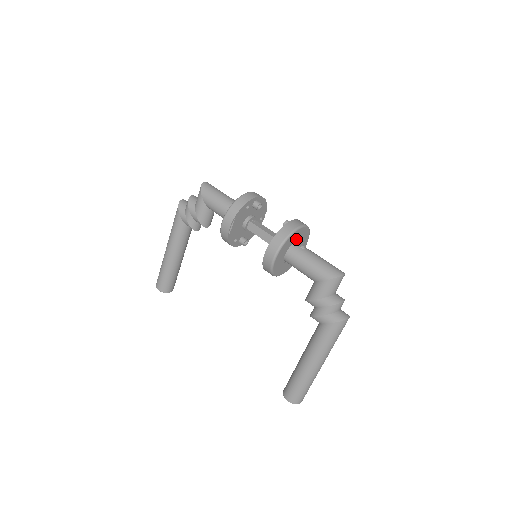
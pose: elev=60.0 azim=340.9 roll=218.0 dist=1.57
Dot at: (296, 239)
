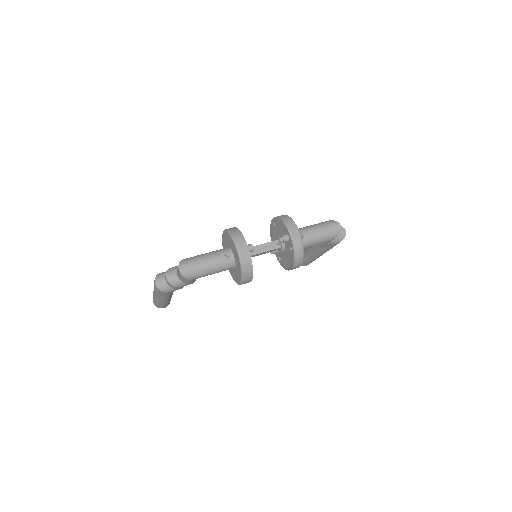
Dot at: occluded
